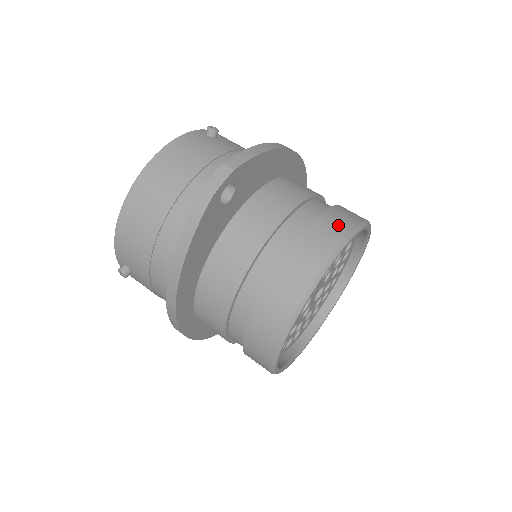
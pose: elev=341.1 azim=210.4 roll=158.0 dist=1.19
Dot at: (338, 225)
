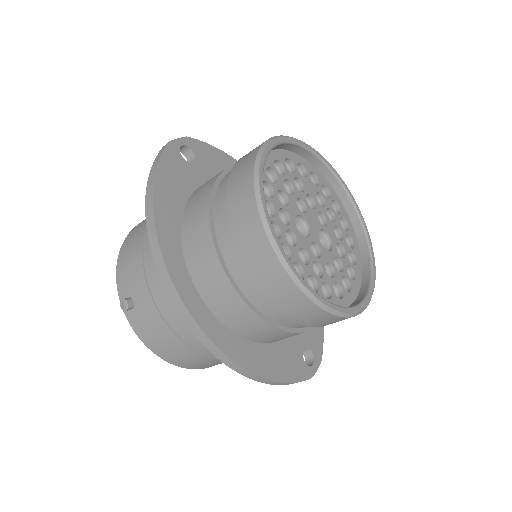
Dot at: occluded
